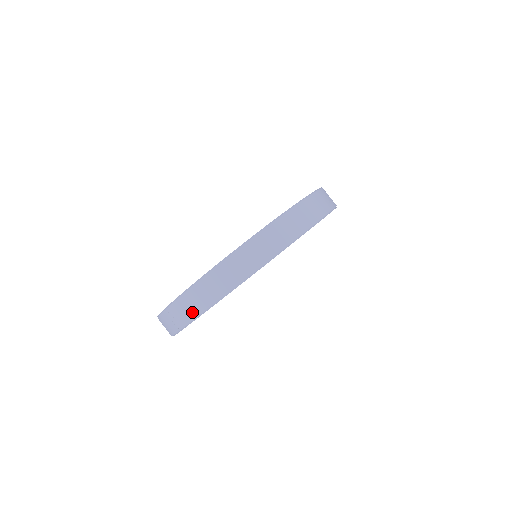
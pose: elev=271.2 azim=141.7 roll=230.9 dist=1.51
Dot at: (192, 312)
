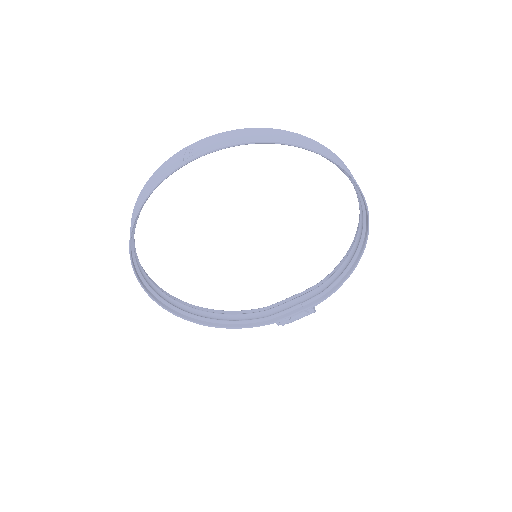
Dot at: (224, 143)
